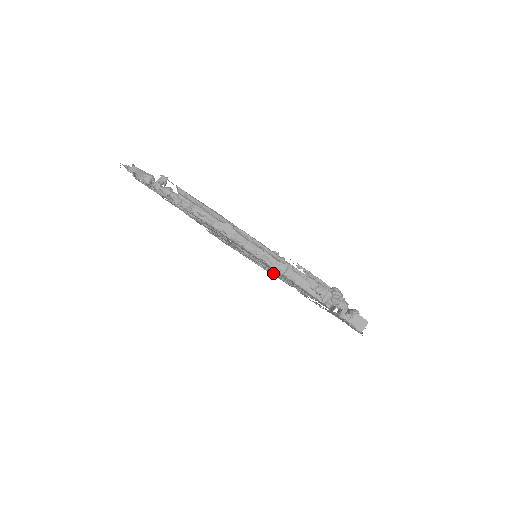
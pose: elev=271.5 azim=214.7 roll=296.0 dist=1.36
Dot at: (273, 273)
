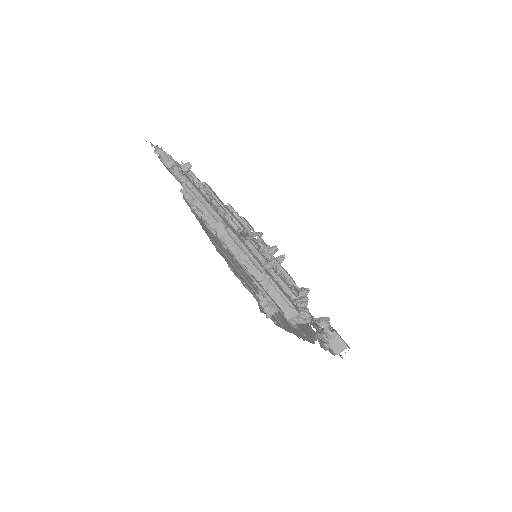
Dot at: occluded
